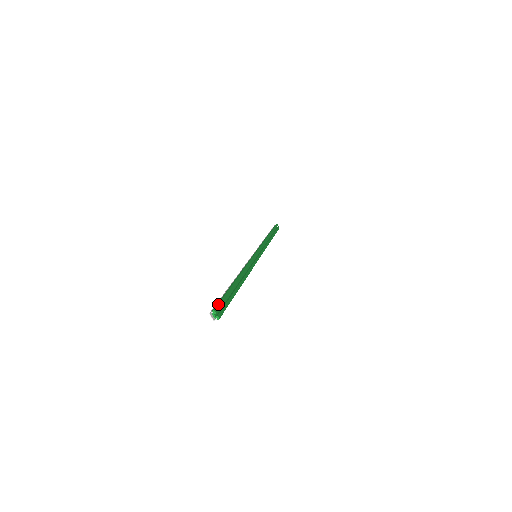
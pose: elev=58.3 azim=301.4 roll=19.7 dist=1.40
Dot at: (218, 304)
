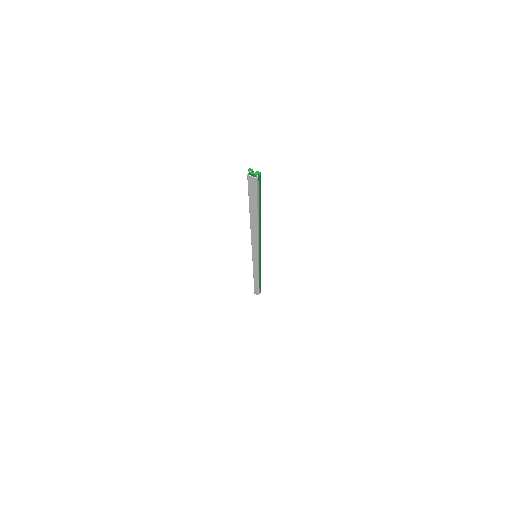
Dot at: occluded
